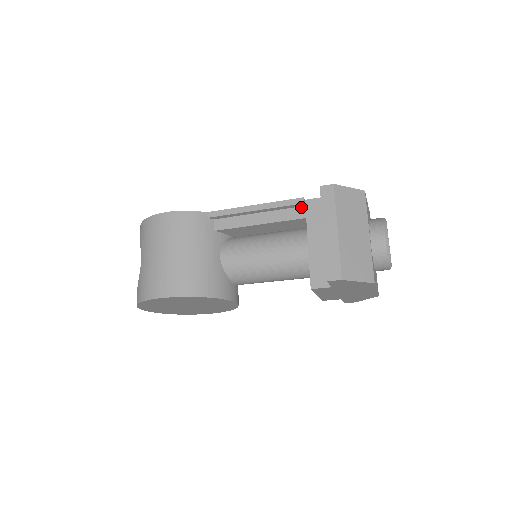
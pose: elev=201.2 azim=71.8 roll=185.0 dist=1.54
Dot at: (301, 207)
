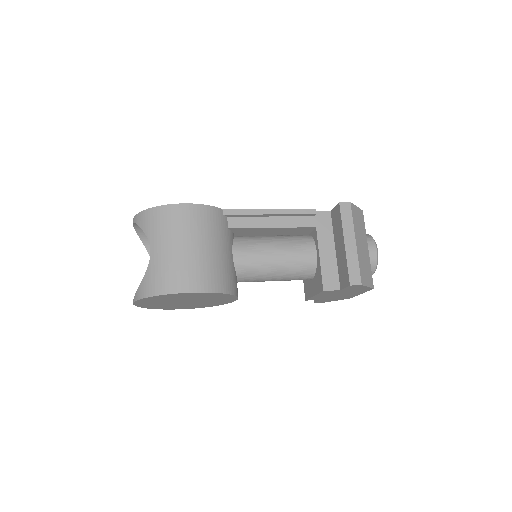
Dot at: (311, 217)
